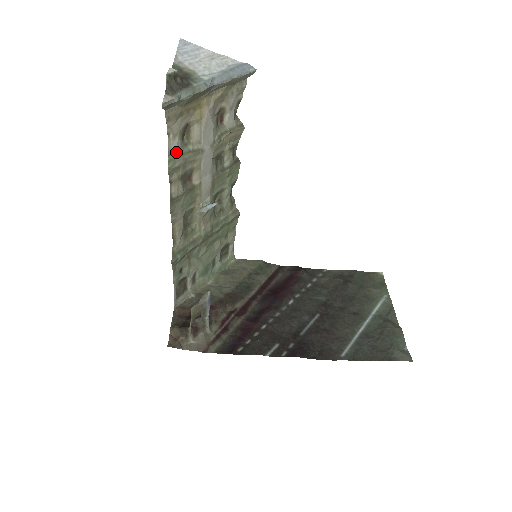
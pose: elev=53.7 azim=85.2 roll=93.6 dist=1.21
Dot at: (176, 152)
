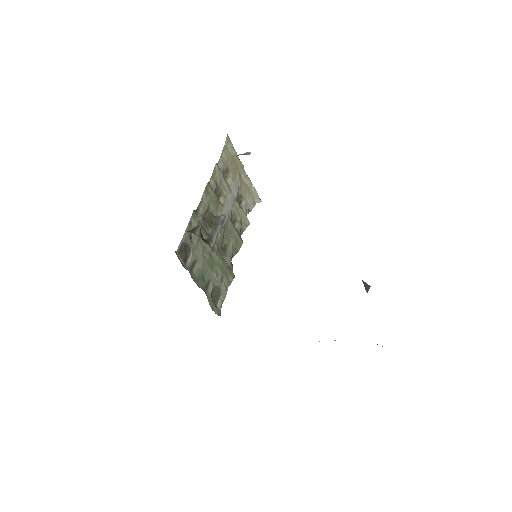
Dot at: (220, 168)
